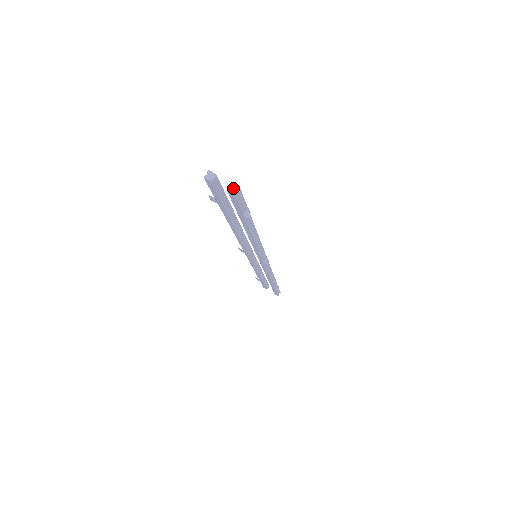
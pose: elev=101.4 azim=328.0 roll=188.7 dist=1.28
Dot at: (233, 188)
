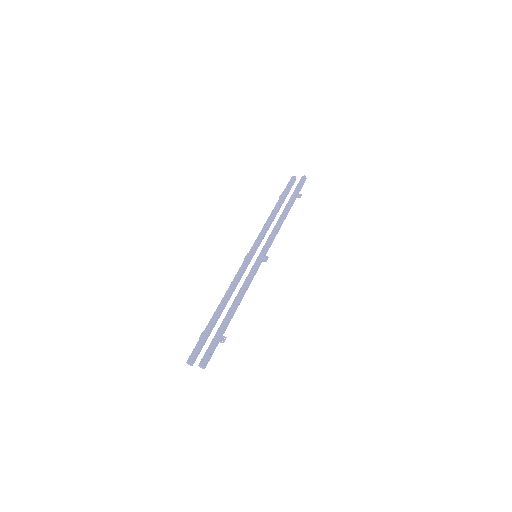
Dot at: (202, 367)
